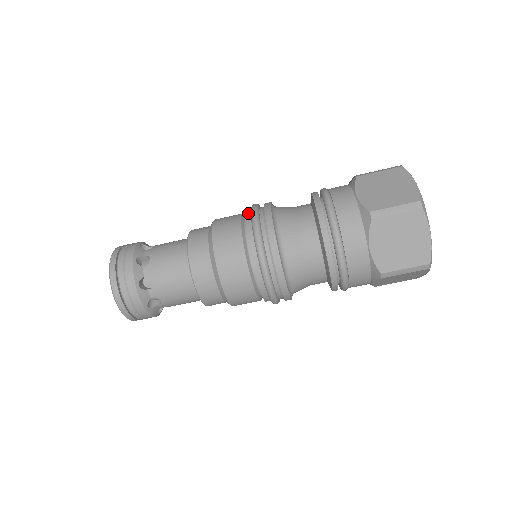
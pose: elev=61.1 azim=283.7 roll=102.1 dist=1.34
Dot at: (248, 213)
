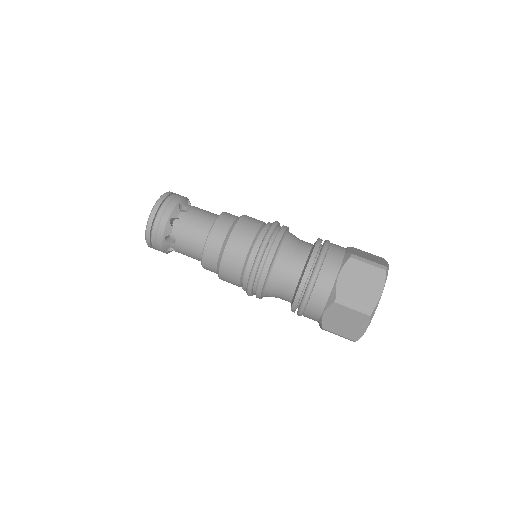
Dot at: occluded
